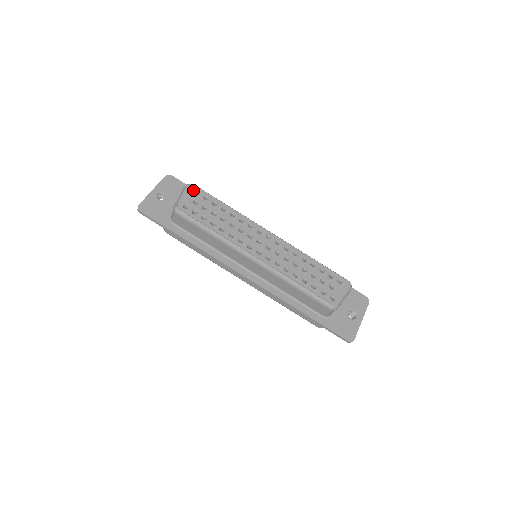
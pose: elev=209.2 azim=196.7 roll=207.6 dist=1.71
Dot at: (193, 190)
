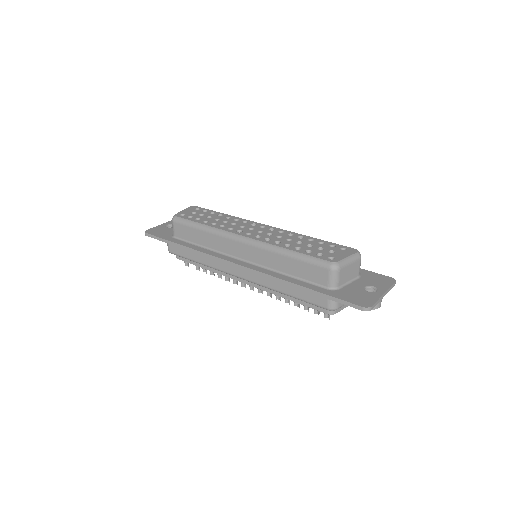
Dot at: (194, 208)
